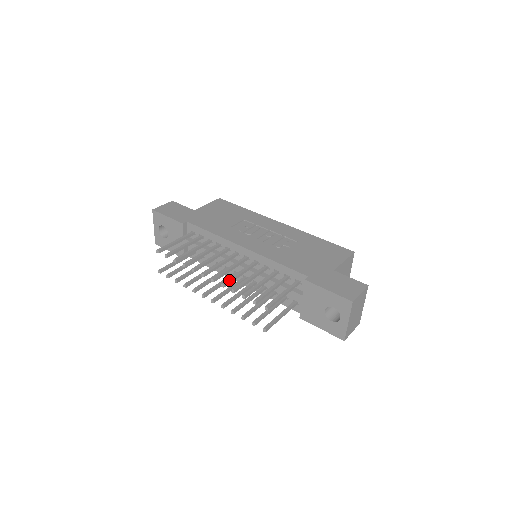
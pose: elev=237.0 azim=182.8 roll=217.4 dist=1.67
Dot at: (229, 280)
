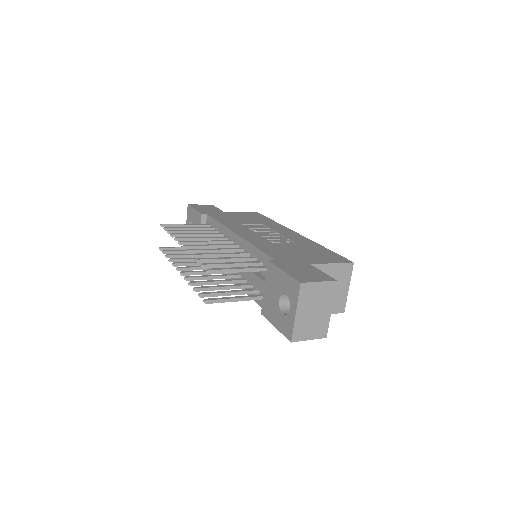
Dot at: (198, 249)
